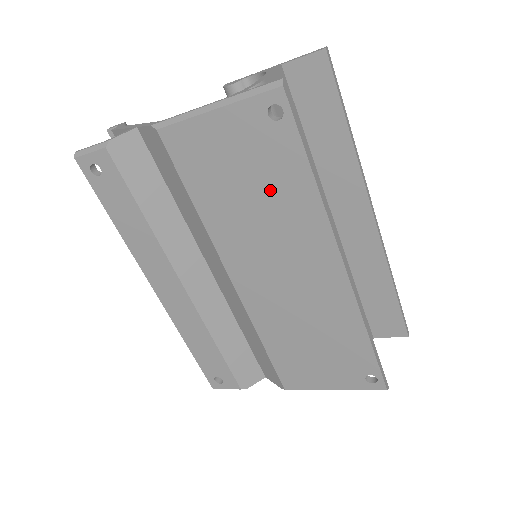
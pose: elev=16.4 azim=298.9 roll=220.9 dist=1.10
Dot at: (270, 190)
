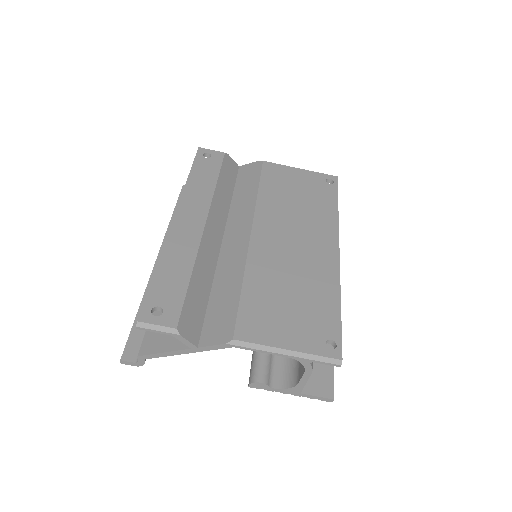
Dot at: (311, 203)
